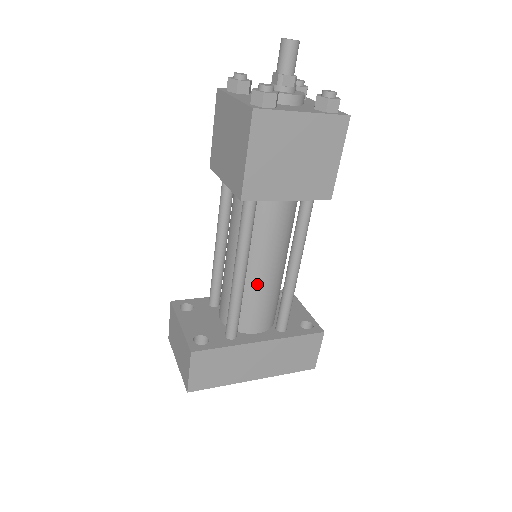
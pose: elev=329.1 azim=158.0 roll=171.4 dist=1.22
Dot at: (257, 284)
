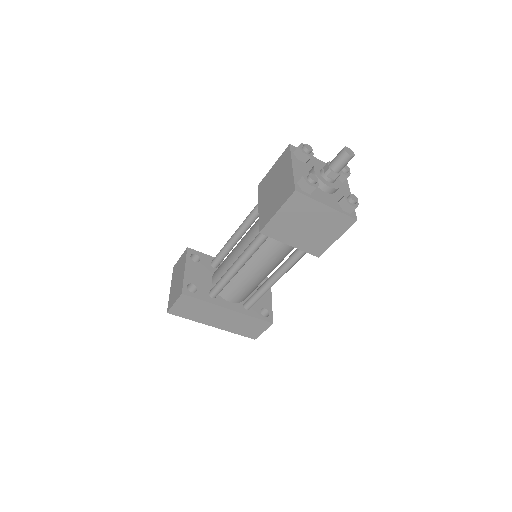
Dot at: (245, 276)
